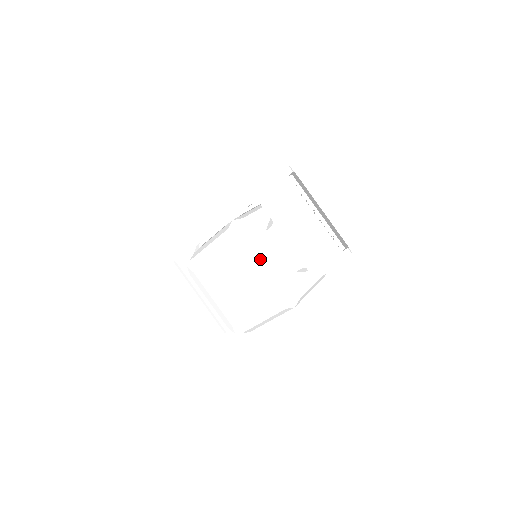
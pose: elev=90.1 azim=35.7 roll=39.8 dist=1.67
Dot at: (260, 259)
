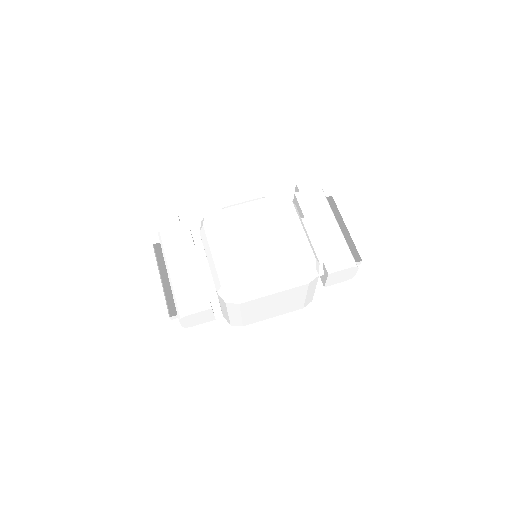
Dot at: (300, 224)
